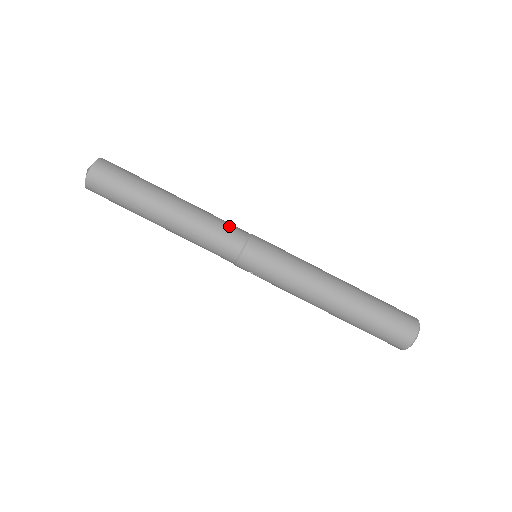
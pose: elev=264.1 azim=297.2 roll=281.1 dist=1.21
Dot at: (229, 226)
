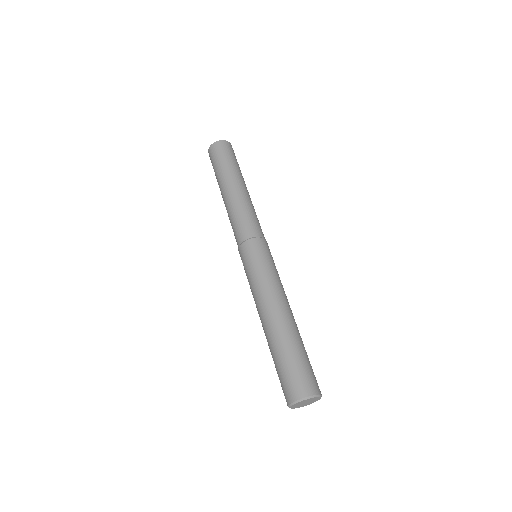
Dot at: (255, 223)
